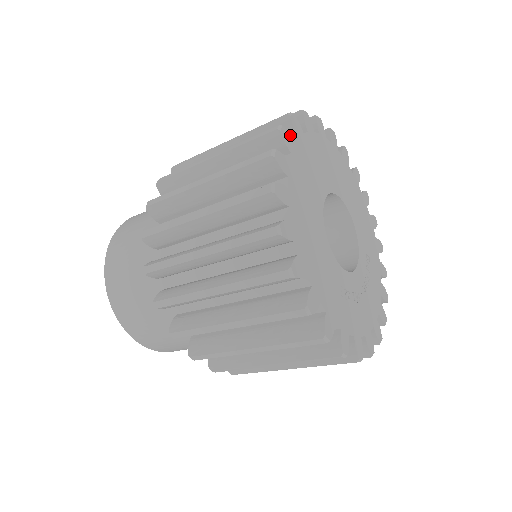
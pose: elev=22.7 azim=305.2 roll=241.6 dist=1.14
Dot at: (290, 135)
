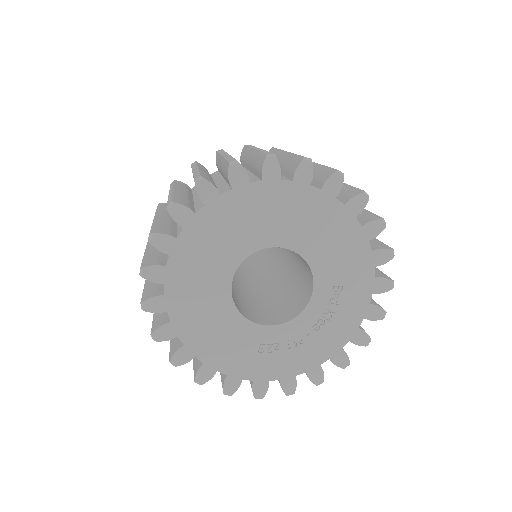
Dot at: (168, 235)
